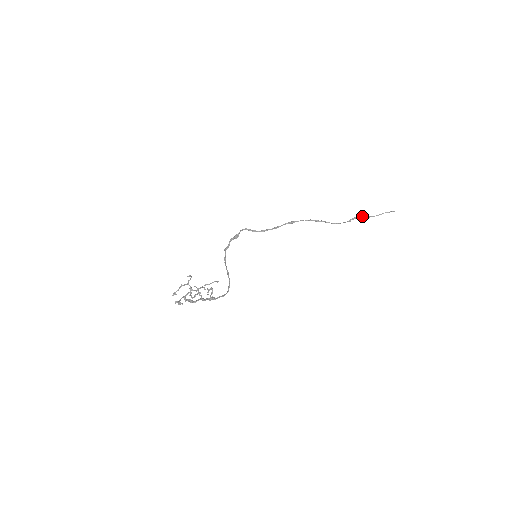
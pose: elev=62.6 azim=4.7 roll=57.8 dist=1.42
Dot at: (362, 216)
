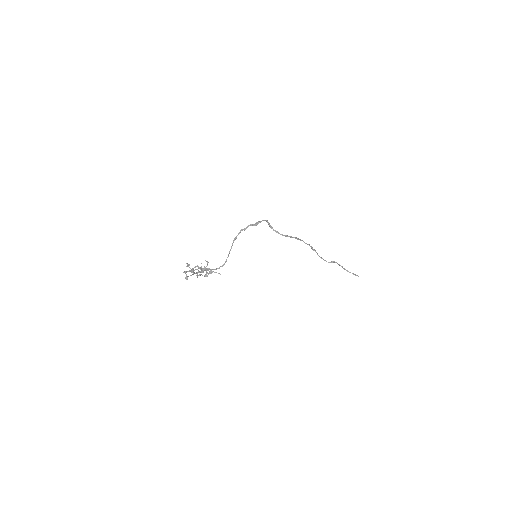
Dot at: (339, 265)
